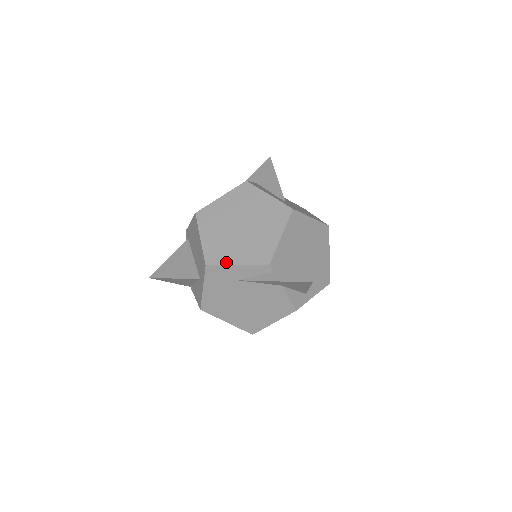
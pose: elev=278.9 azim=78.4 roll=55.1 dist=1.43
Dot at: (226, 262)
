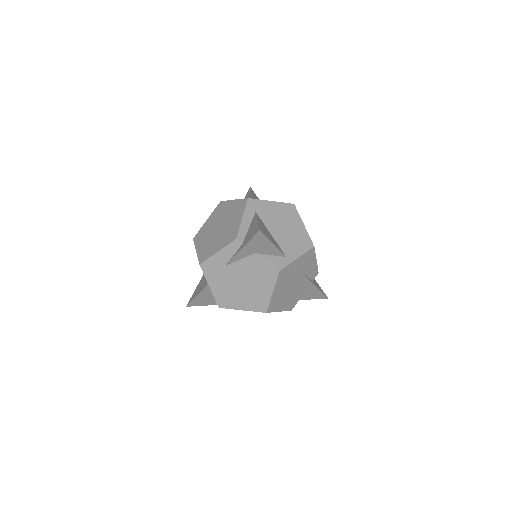
Dot at: (211, 255)
